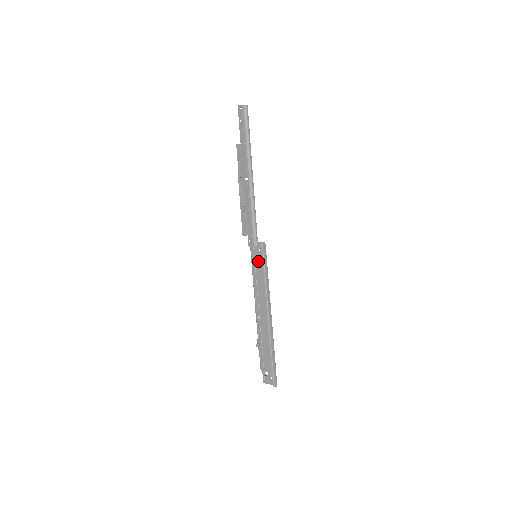
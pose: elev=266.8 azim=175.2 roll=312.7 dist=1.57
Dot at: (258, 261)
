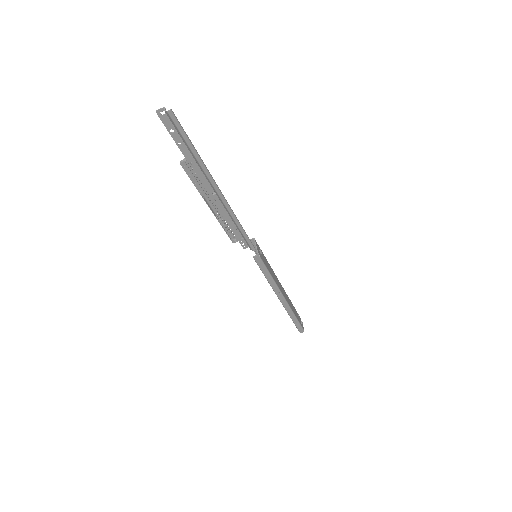
Dot at: occluded
